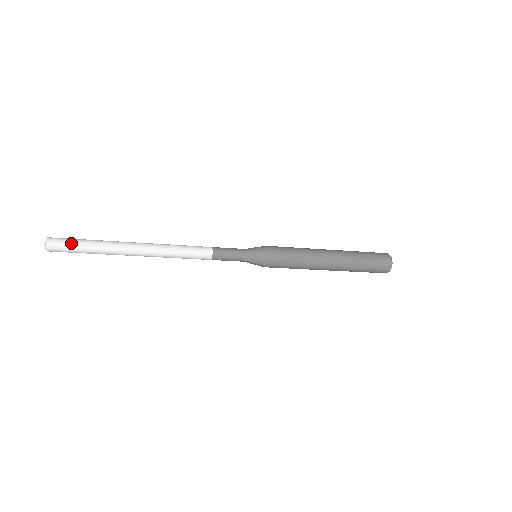
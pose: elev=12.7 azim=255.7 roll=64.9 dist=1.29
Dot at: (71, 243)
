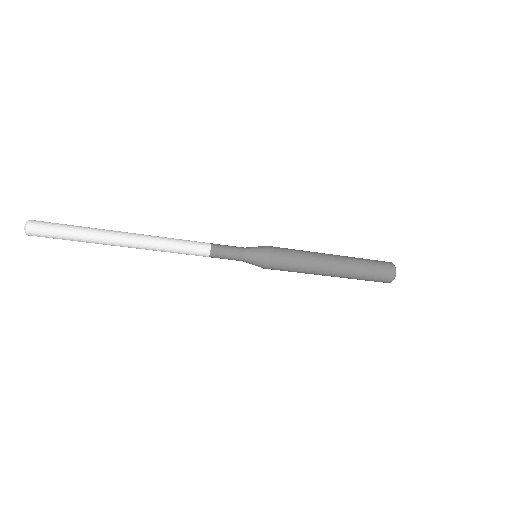
Dot at: (56, 223)
